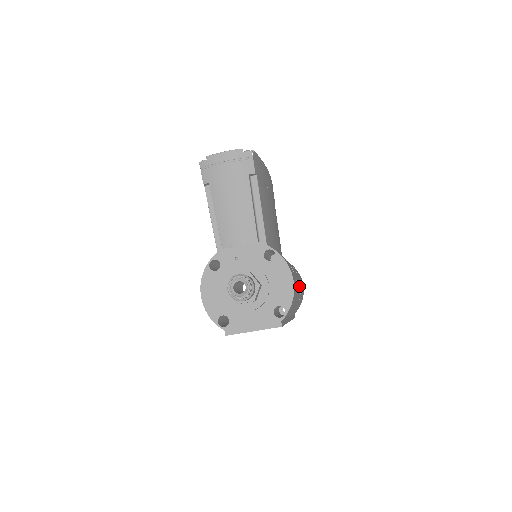
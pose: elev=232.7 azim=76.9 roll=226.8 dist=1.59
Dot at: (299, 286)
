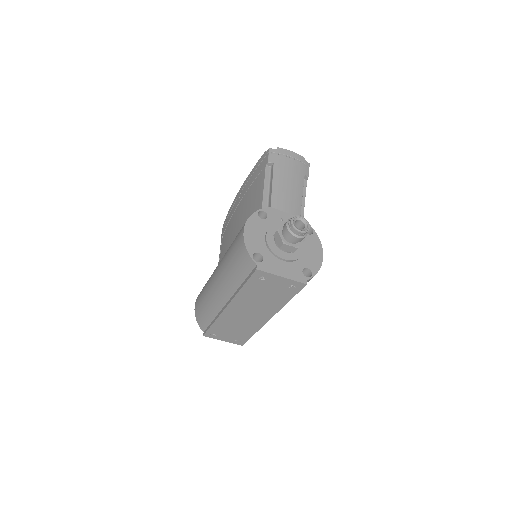
Dot at: occluded
